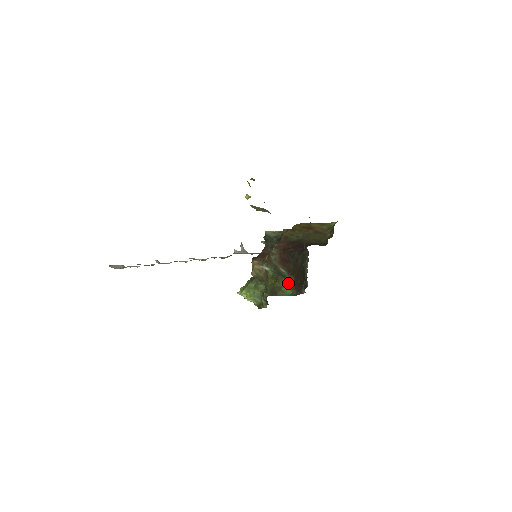
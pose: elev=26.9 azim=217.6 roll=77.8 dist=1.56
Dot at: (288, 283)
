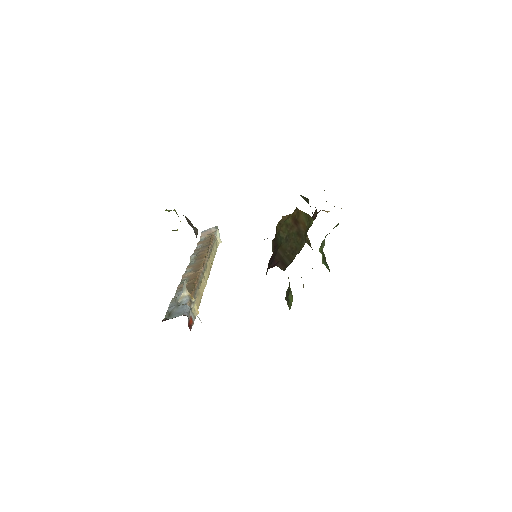
Dot at: occluded
